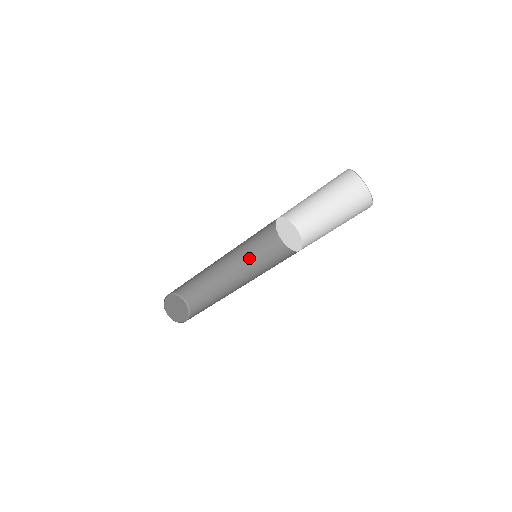
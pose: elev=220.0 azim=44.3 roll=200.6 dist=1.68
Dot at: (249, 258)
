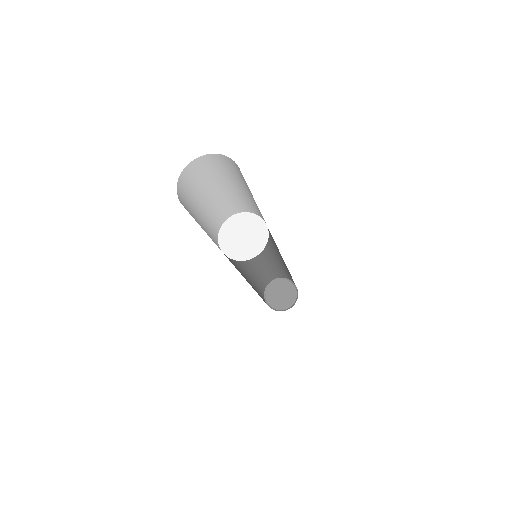
Dot at: (268, 244)
